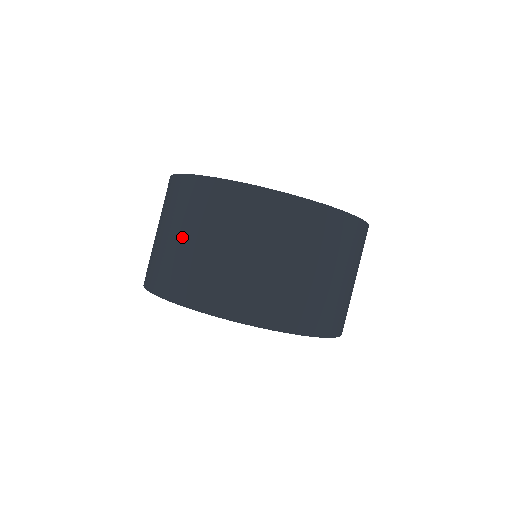
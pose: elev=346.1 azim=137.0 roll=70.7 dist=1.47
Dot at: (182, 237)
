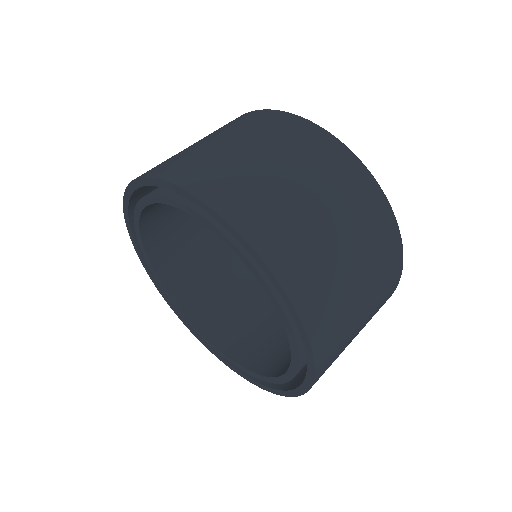
Dot at: occluded
